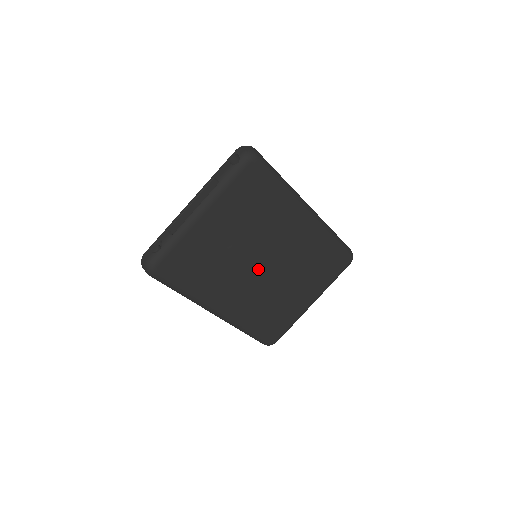
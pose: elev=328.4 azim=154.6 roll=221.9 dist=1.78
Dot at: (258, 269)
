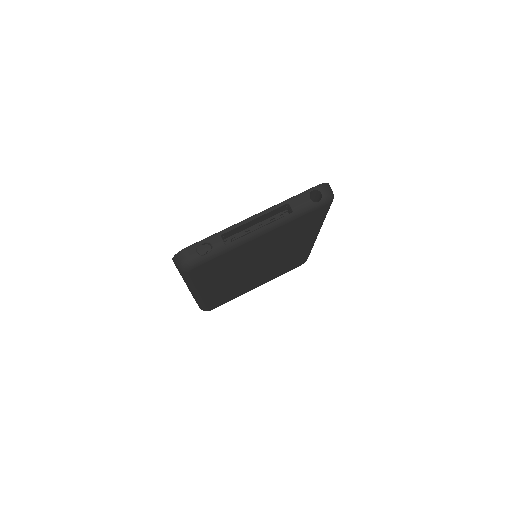
Dot at: (253, 269)
